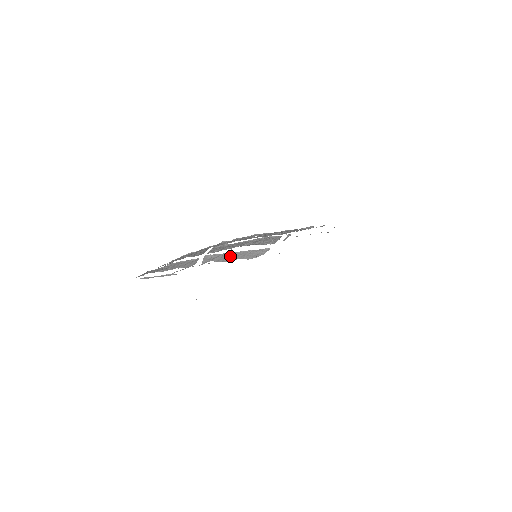
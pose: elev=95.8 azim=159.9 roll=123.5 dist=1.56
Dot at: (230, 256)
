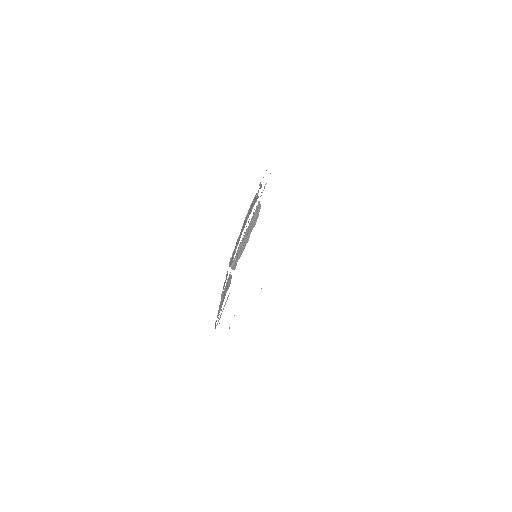
Dot at: (243, 242)
